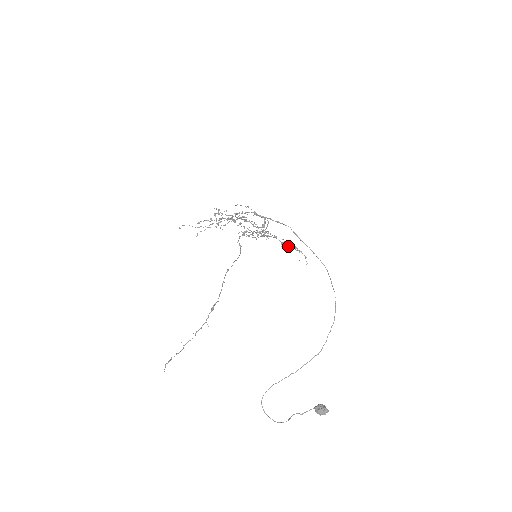
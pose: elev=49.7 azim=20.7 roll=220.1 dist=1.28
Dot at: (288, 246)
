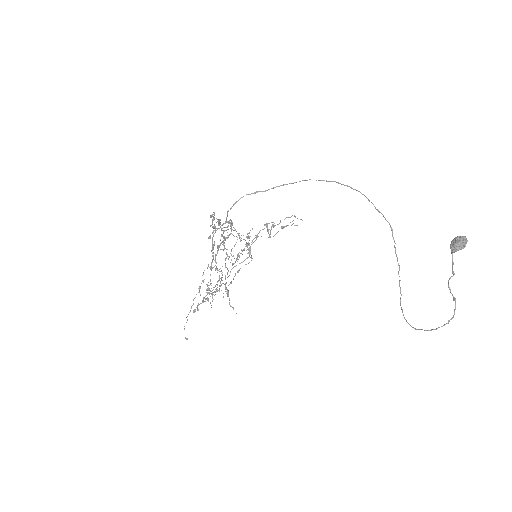
Dot at: occluded
